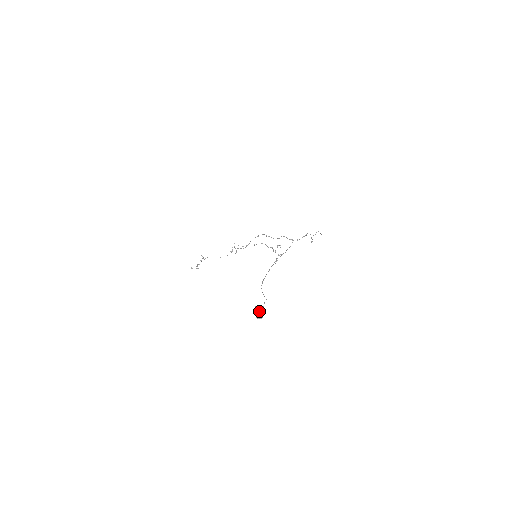
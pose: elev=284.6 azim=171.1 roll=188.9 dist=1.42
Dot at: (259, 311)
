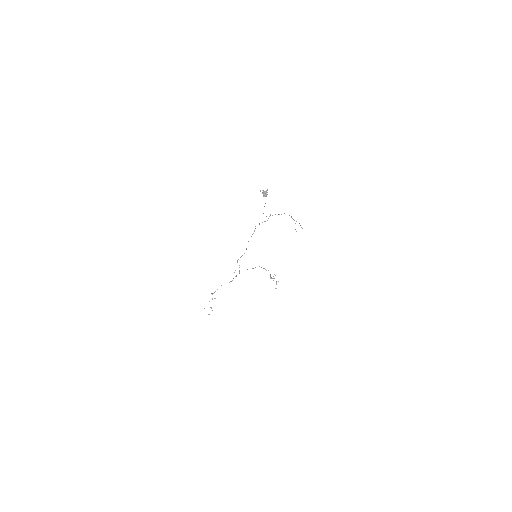
Dot at: occluded
